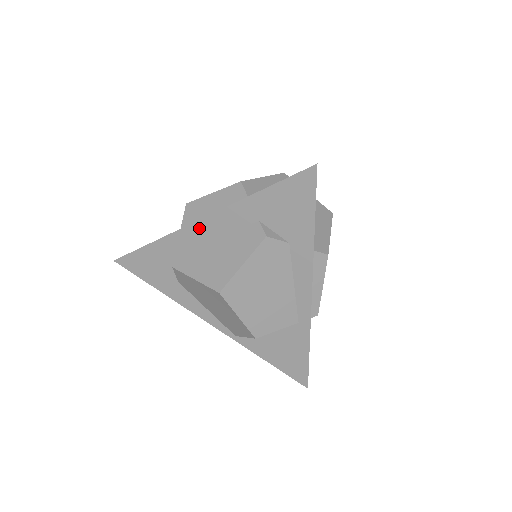
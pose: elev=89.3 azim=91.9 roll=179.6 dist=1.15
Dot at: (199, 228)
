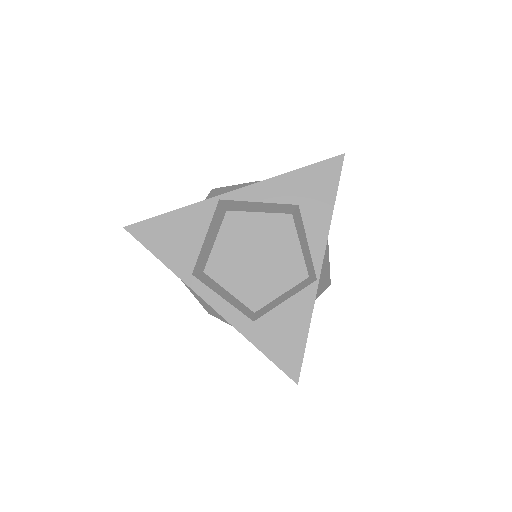
Dot at: (207, 299)
